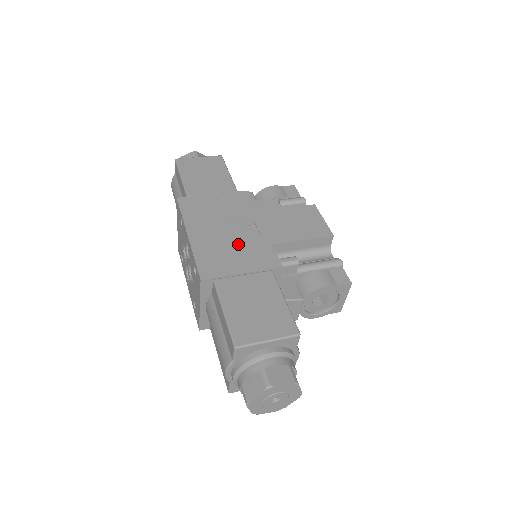
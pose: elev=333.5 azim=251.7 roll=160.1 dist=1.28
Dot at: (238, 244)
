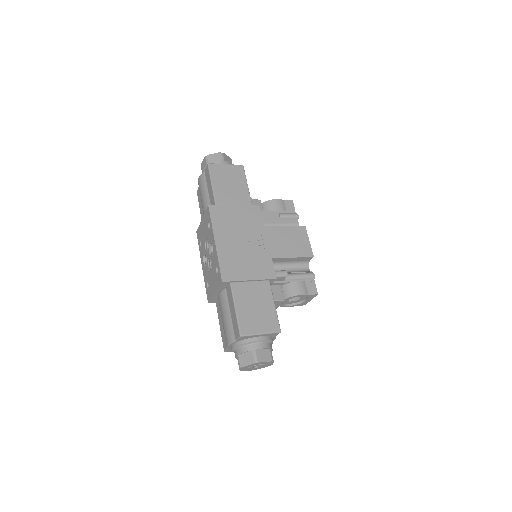
Dot at: (249, 255)
